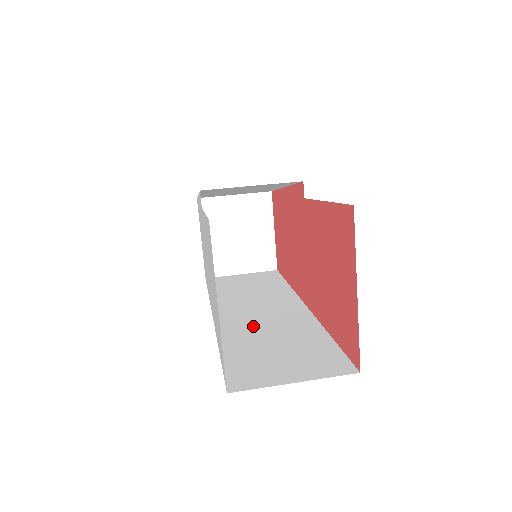
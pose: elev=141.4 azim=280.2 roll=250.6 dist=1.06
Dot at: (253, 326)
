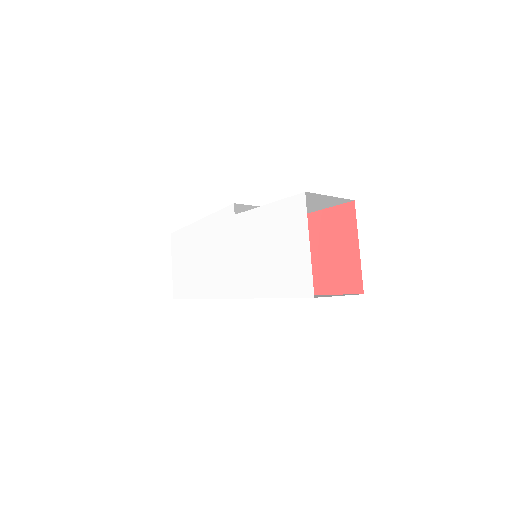
Dot at: occluded
